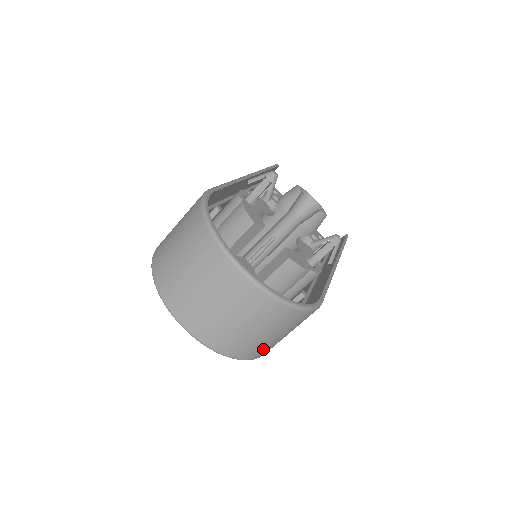
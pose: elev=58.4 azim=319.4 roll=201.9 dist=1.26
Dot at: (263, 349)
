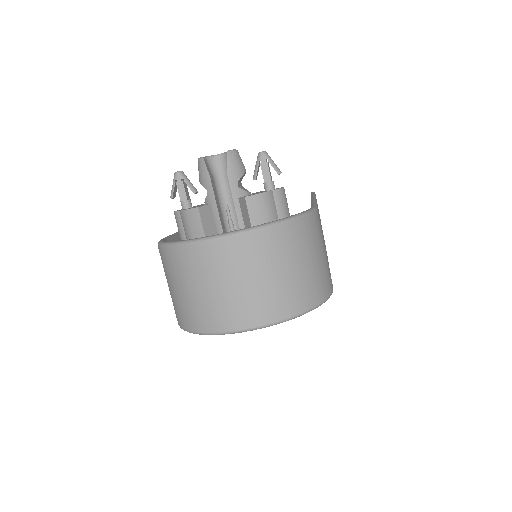
Dot at: (319, 283)
